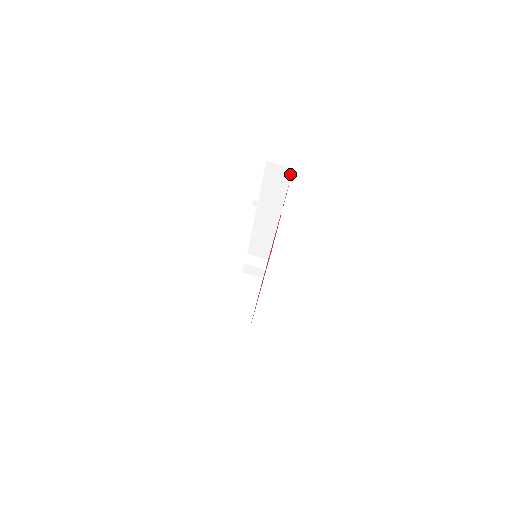
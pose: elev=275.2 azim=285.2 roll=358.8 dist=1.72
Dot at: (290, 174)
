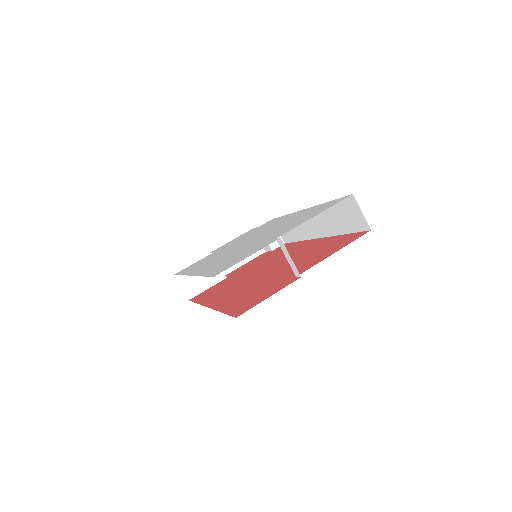
Dot at: (363, 229)
